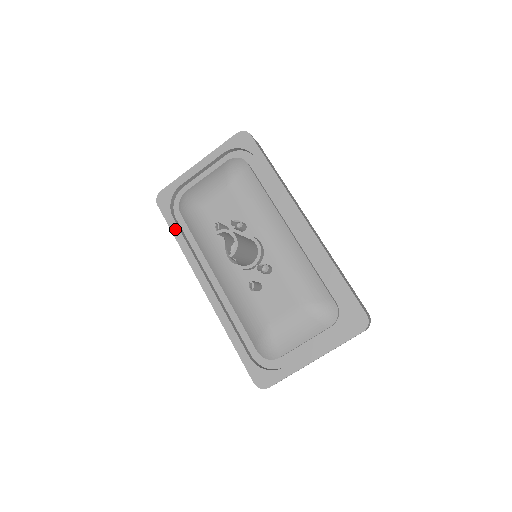
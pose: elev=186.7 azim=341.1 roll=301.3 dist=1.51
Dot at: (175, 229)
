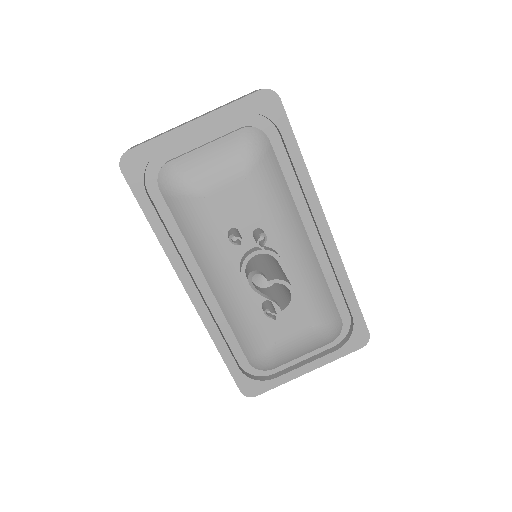
Dot at: (150, 213)
